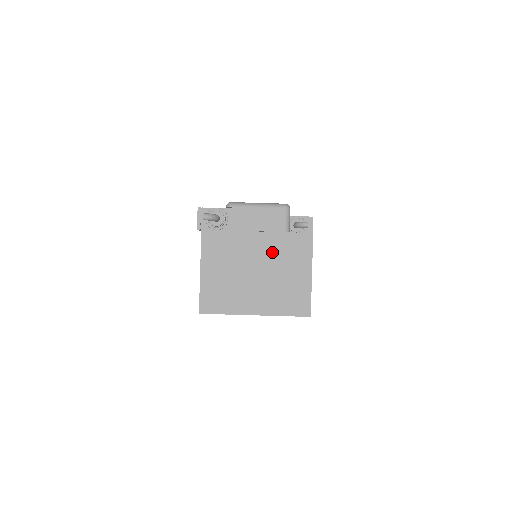
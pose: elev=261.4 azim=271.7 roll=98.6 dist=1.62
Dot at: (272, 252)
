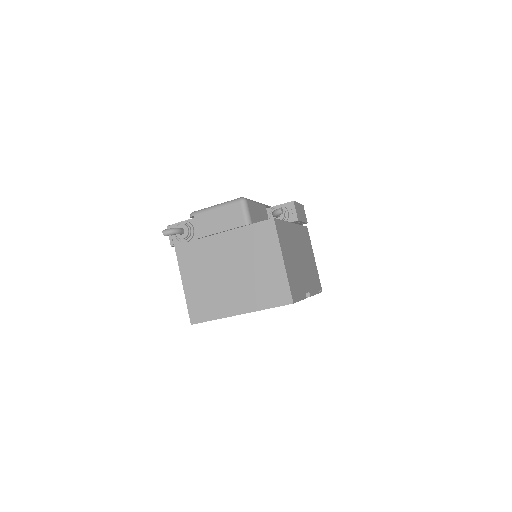
Dot at: (240, 248)
